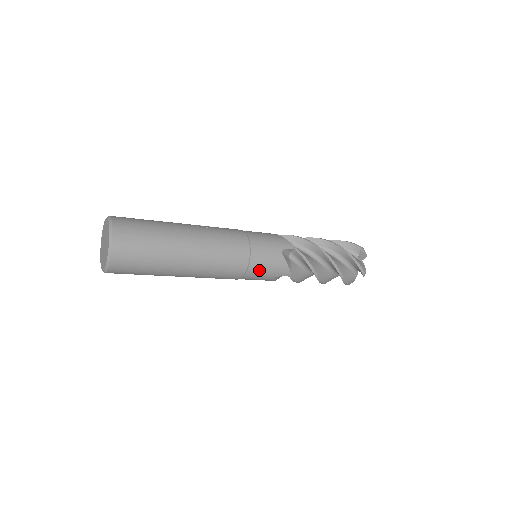
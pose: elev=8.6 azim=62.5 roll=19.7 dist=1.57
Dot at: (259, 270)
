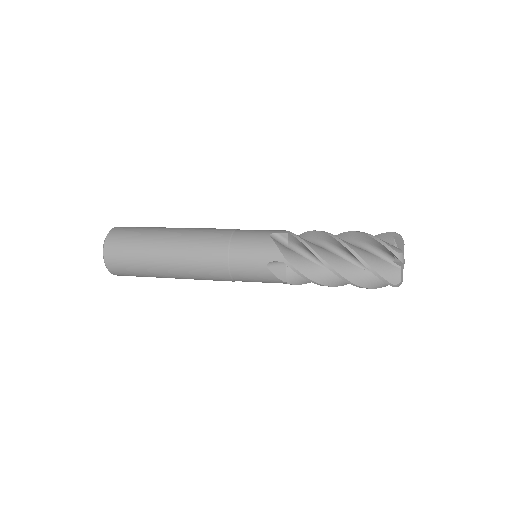
Dot at: (243, 253)
